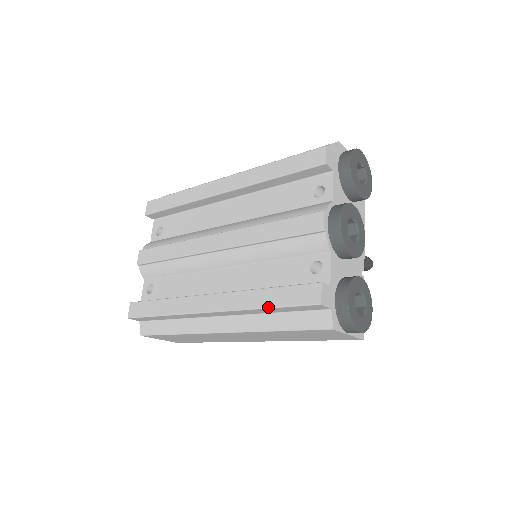
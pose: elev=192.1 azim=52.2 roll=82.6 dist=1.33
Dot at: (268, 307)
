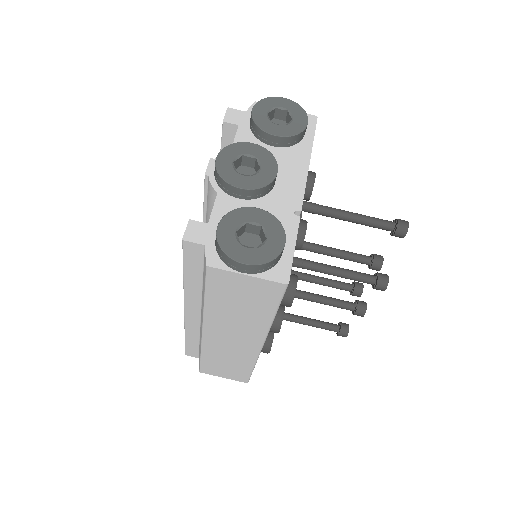
Dot at: (183, 274)
